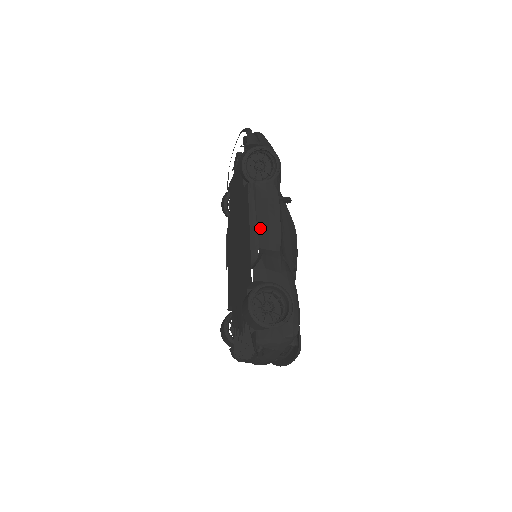
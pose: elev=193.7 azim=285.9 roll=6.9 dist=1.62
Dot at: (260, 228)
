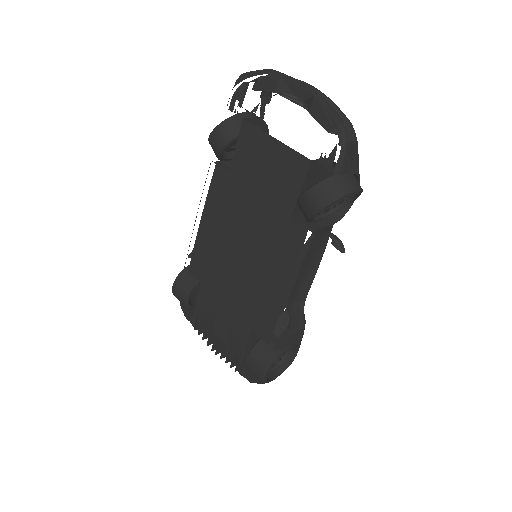
Dot at: (296, 284)
